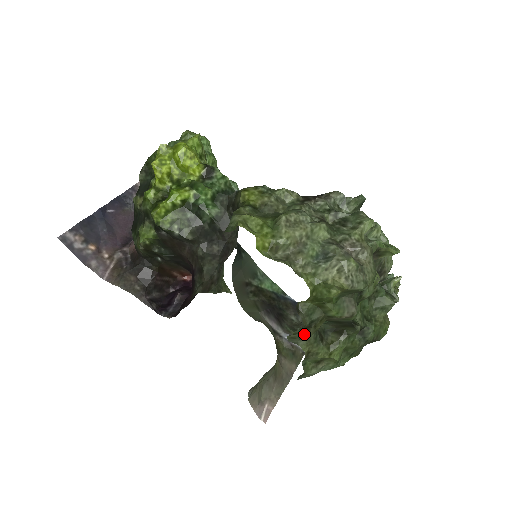
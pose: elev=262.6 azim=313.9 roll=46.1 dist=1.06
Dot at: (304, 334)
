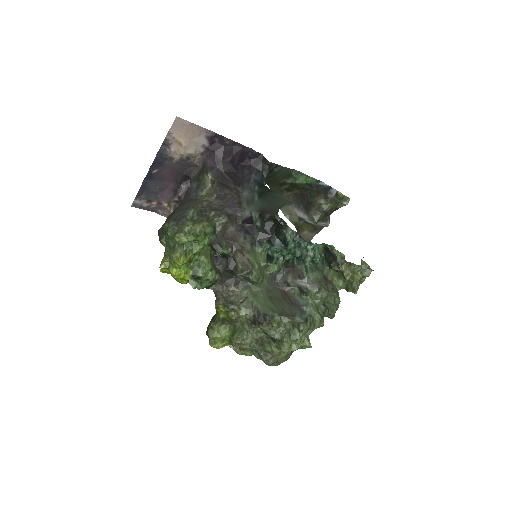
Dot at: occluded
